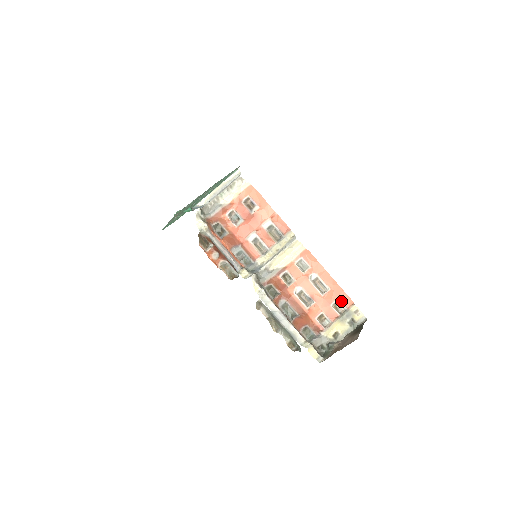
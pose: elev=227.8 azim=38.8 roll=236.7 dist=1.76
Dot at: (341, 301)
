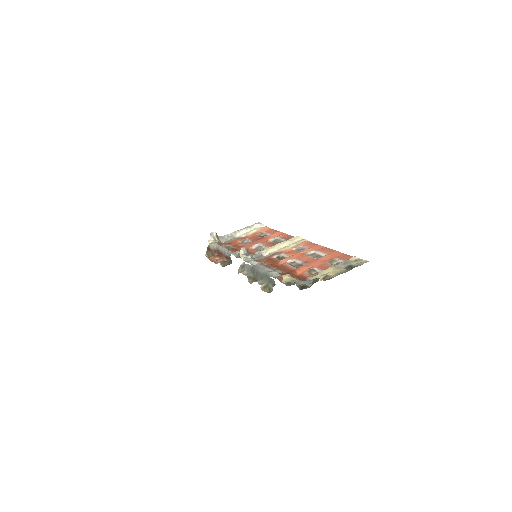
Dot at: (339, 259)
